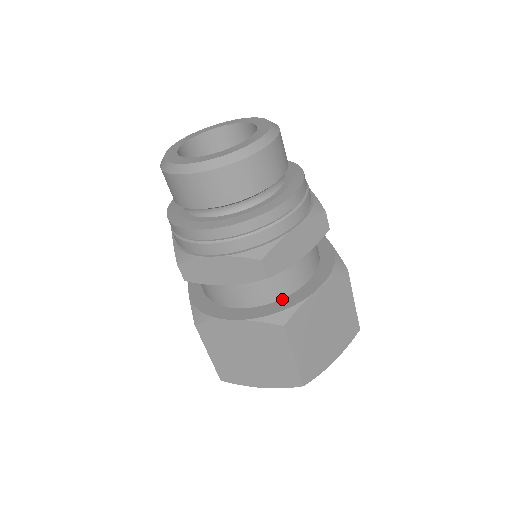
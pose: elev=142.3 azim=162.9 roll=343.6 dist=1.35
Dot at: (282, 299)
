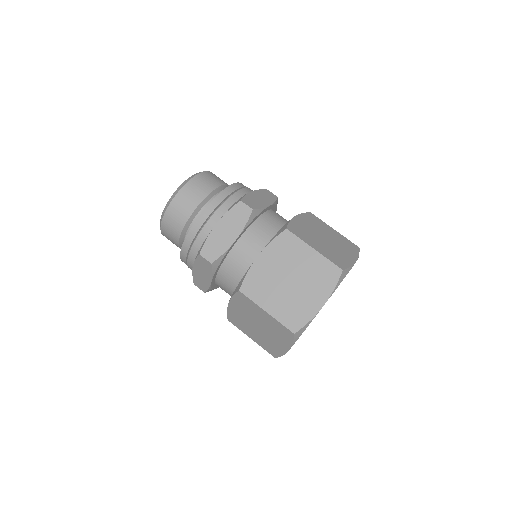
Dot at: occluded
